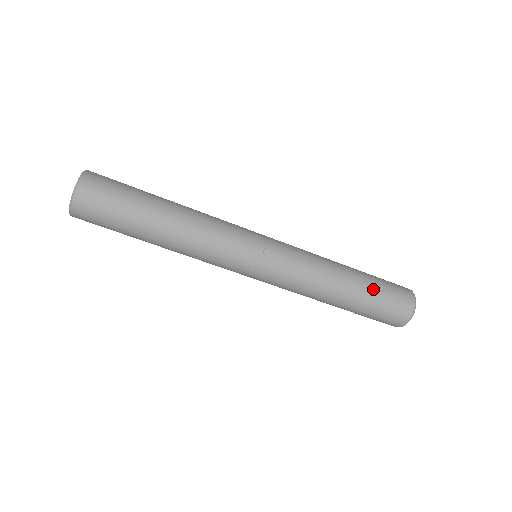
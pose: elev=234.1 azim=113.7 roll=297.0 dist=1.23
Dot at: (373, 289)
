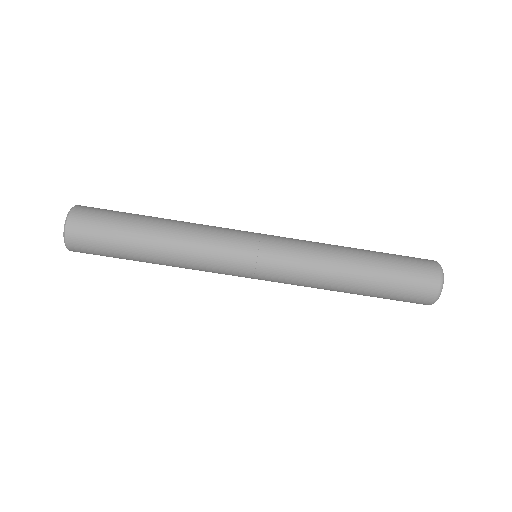
Dot at: (388, 261)
